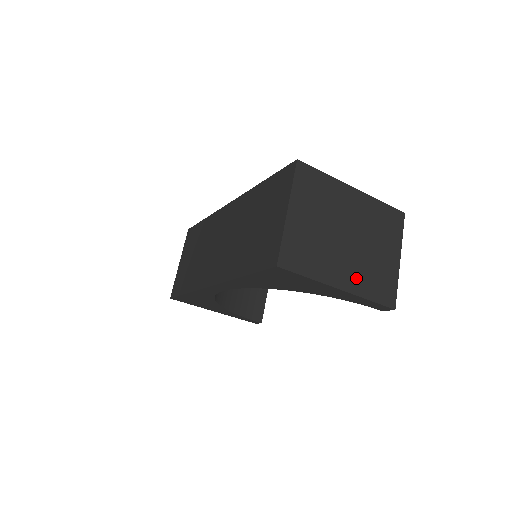
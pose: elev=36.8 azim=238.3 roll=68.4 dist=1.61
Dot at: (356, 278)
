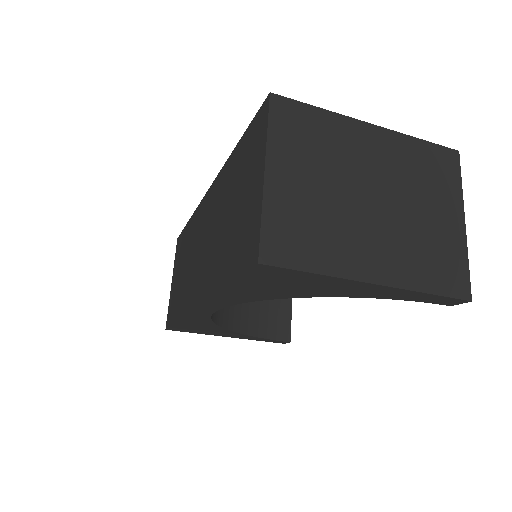
Dot at: (398, 261)
